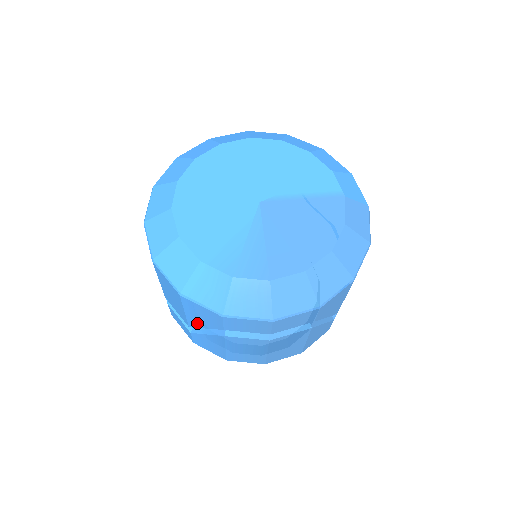
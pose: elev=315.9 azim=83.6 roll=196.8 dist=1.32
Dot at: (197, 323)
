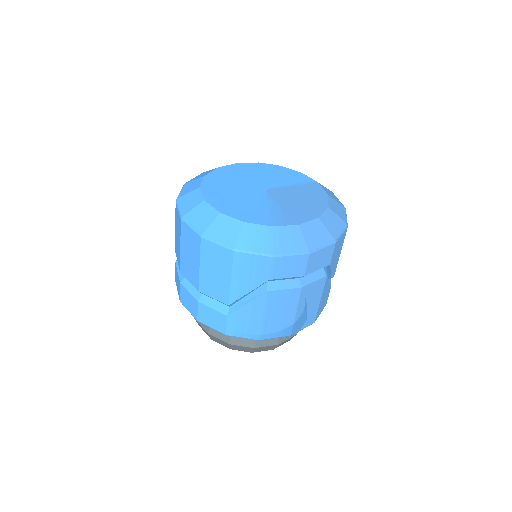
Dot at: (241, 290)
